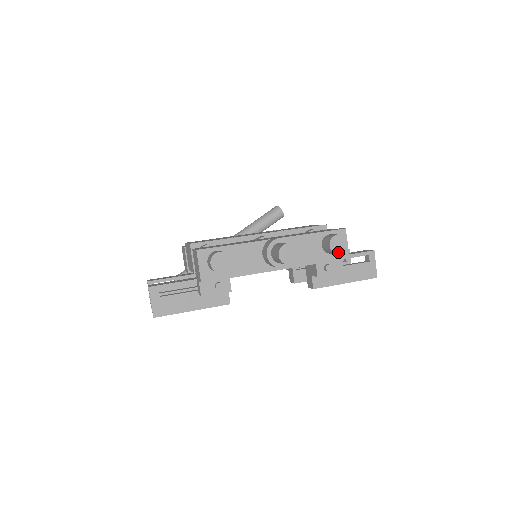
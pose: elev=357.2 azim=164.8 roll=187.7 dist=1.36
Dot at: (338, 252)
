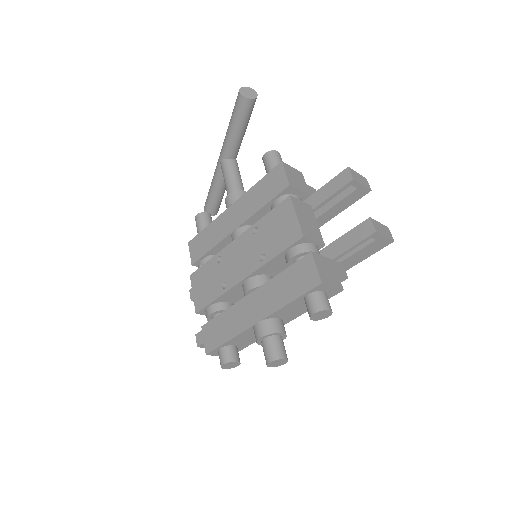
Dot at: (325, 317)
